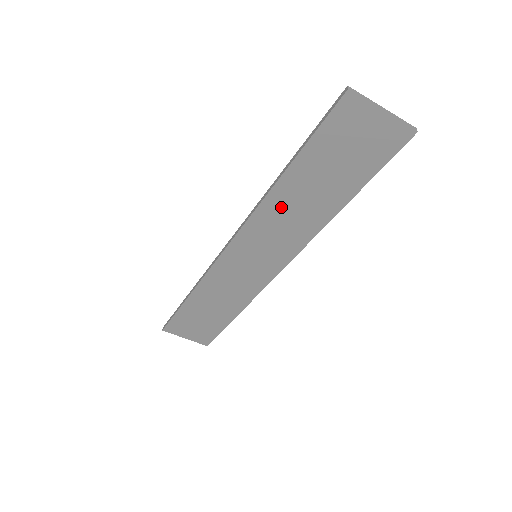
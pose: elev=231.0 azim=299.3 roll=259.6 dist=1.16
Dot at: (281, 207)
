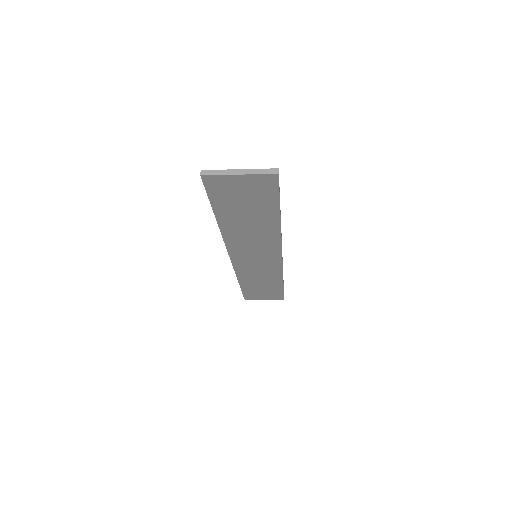
Dot at: (238, 234)
